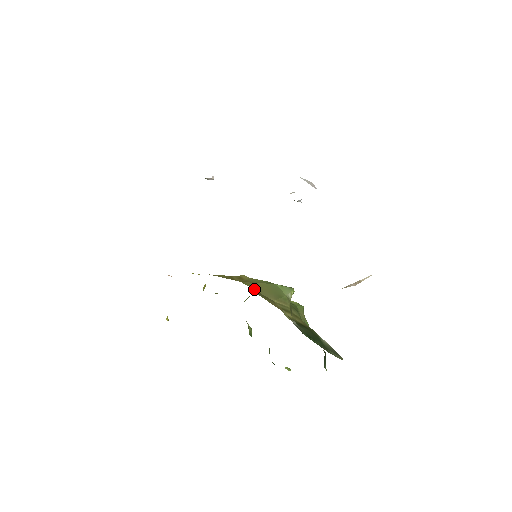
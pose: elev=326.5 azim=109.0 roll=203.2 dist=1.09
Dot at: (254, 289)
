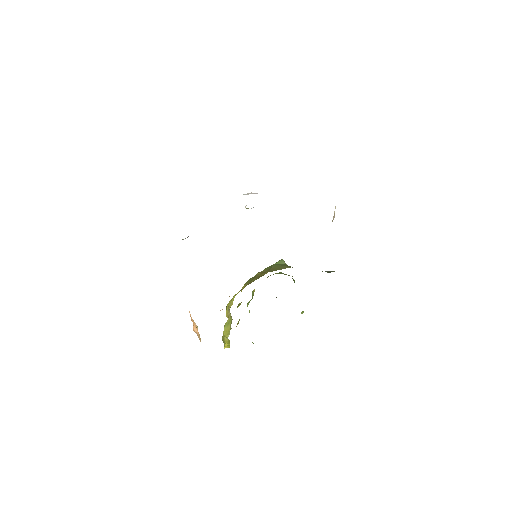
Dot at: occluded
